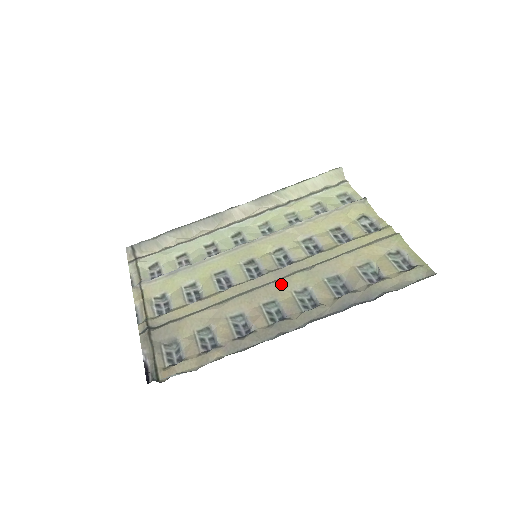
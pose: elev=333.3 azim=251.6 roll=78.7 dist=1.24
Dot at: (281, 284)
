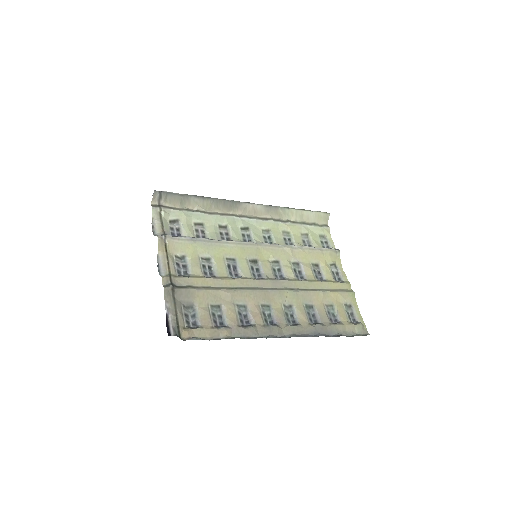
Dot at: (276, 294)
